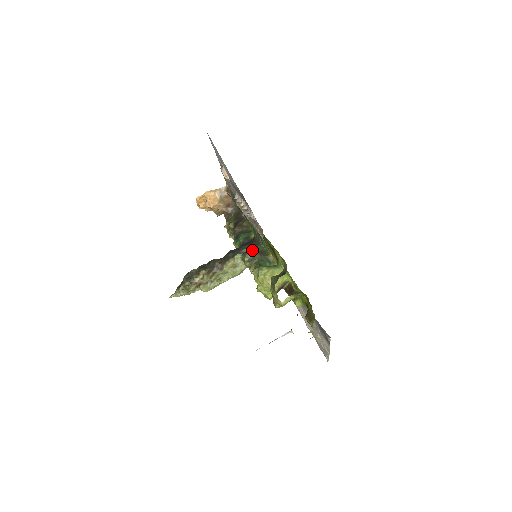
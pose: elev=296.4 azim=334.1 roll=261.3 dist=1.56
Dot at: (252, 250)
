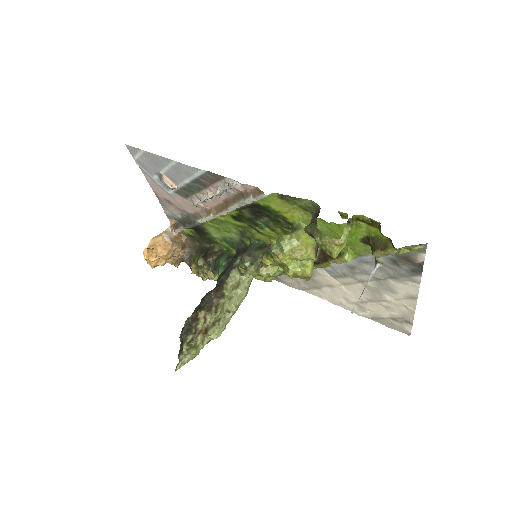
Dot at: (247, 252)
